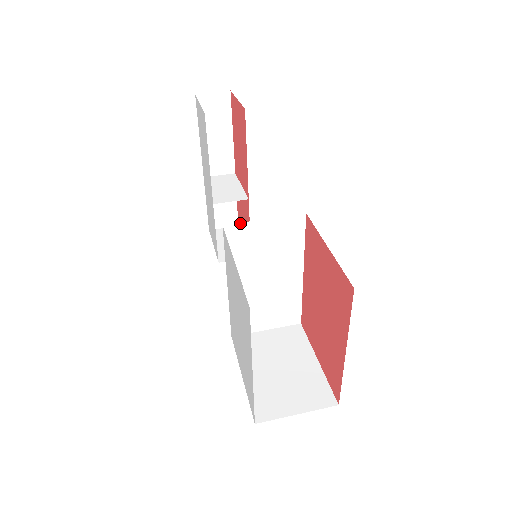
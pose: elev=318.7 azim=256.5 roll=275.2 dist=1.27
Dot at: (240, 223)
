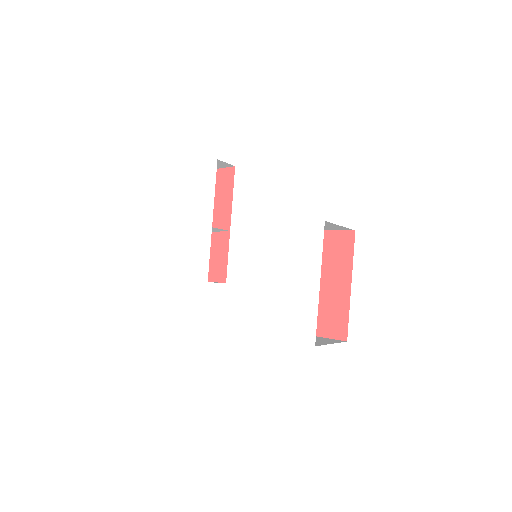
Dot at: occluded
